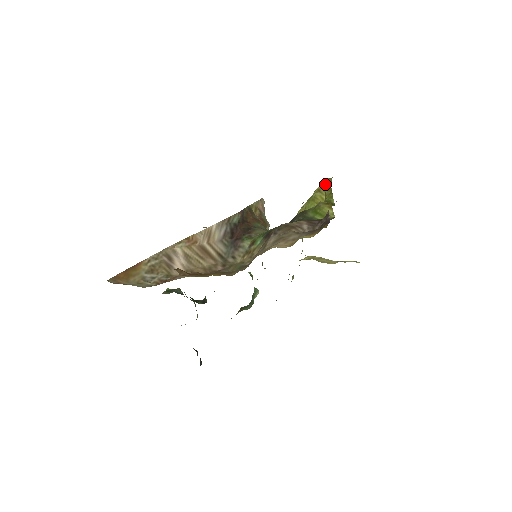
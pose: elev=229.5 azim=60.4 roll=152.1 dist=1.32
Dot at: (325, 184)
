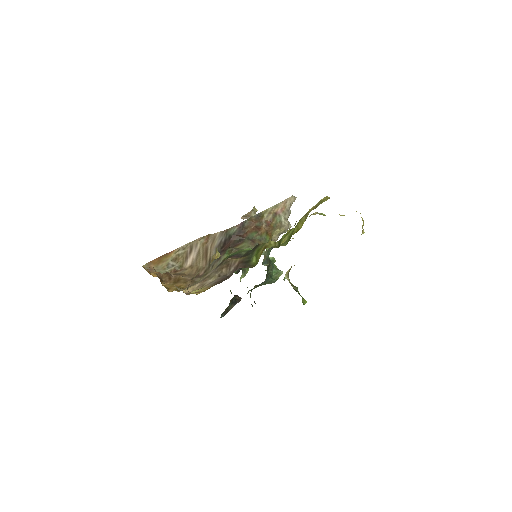
Dot at: (313, 208)
